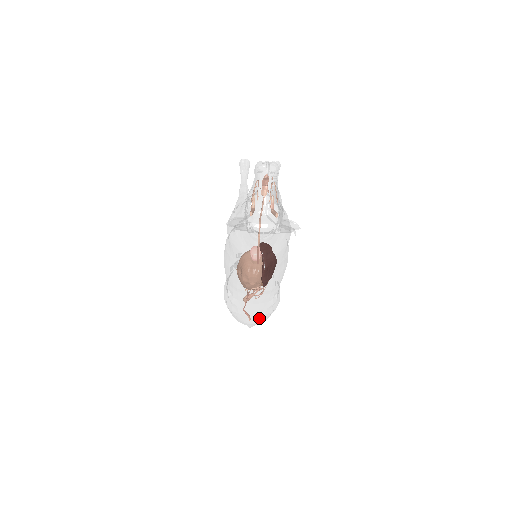
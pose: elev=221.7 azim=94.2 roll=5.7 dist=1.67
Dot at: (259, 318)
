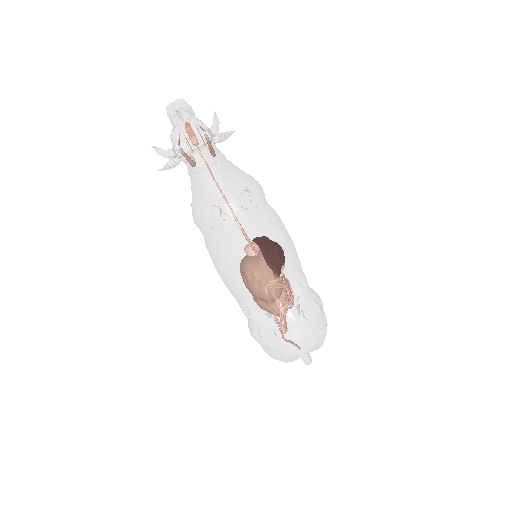
Dot at: (300, 326)
